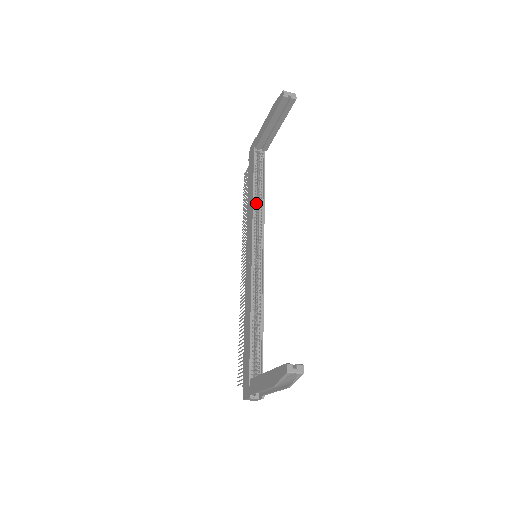
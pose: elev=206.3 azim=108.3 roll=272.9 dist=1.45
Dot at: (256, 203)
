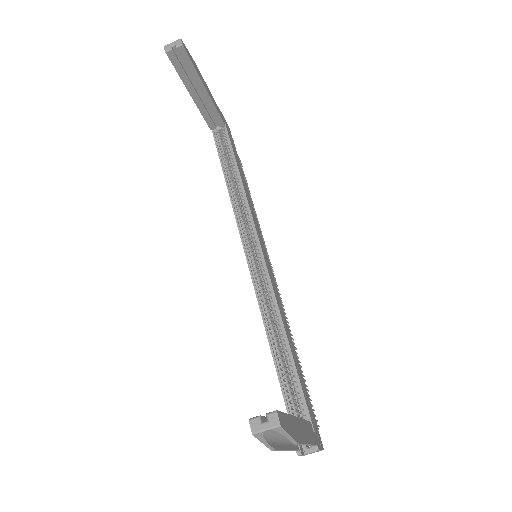
Dot at: (234, 192)
